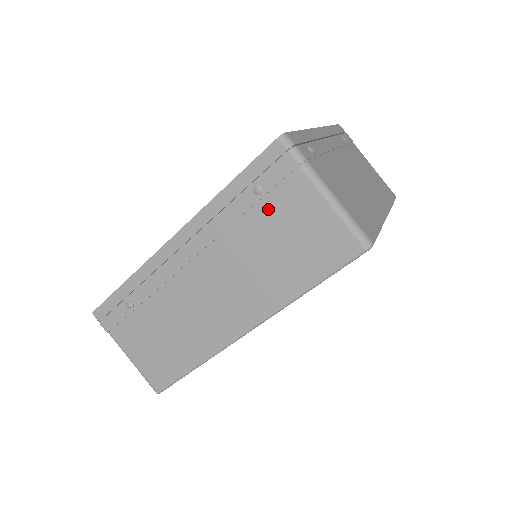
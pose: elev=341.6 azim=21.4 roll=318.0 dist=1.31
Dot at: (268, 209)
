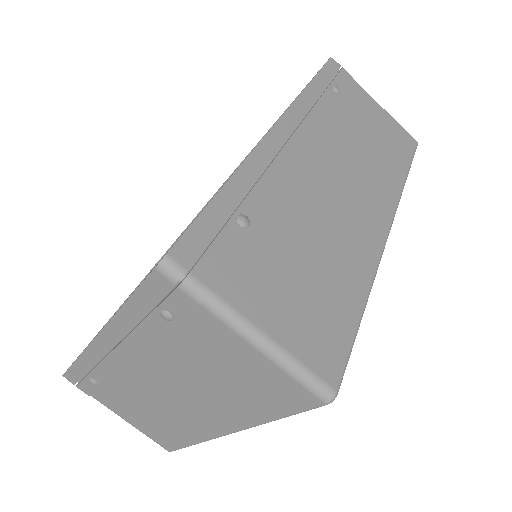
Dot at: (349, 106)
